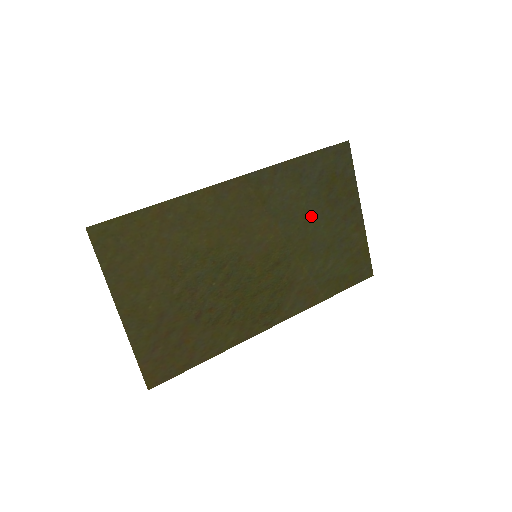
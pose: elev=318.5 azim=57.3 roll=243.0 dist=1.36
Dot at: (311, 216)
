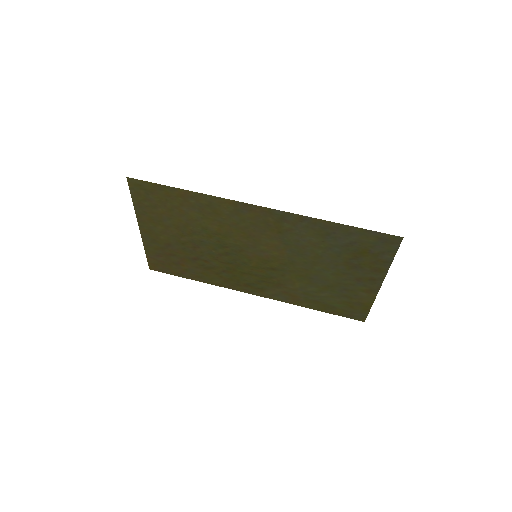
Dot at: (323, 261)
